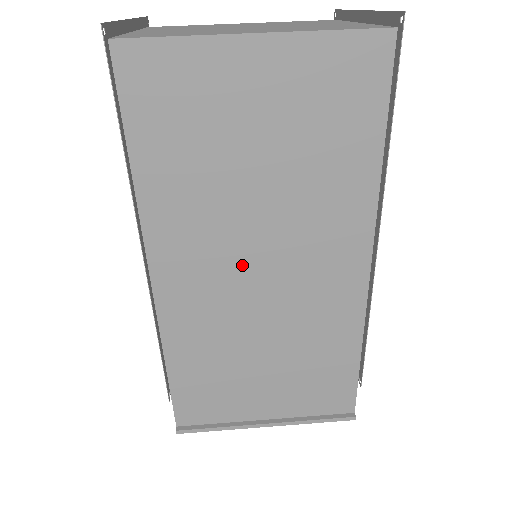
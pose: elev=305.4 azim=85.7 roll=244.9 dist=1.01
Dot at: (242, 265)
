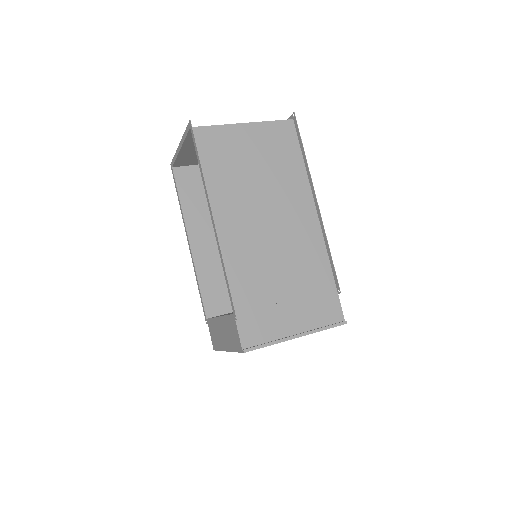
Dot at: (259, 223)
